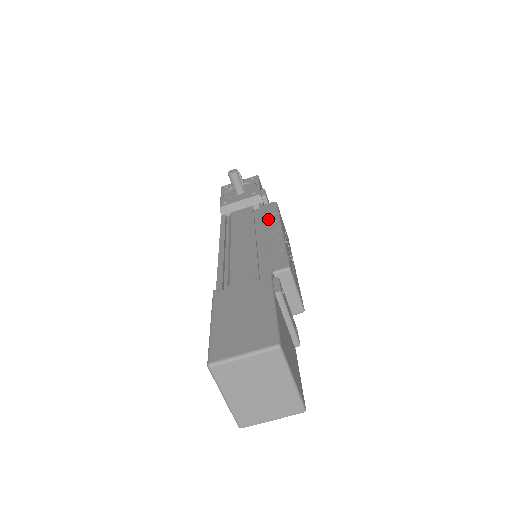
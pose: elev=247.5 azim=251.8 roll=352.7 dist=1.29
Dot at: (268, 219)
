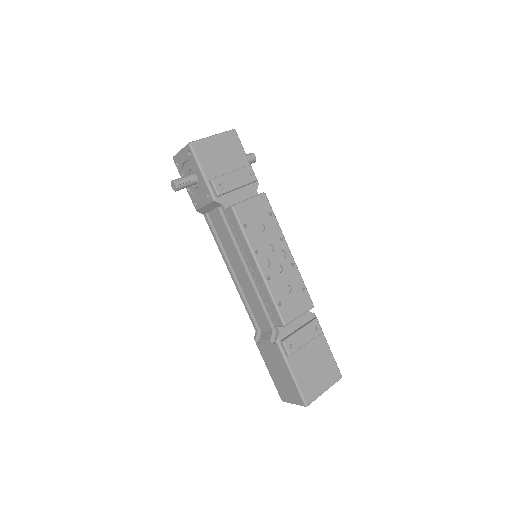
Dot at: (241, 244)
